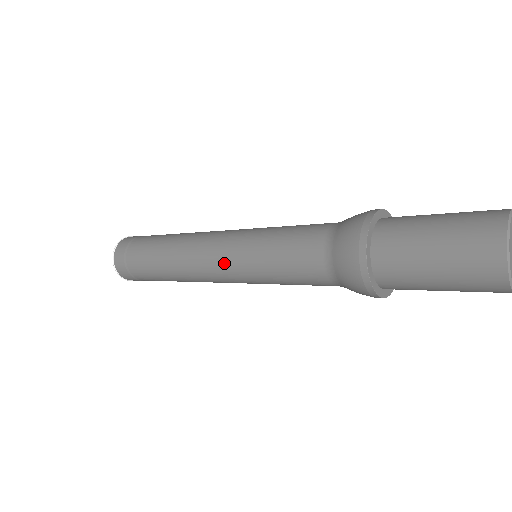
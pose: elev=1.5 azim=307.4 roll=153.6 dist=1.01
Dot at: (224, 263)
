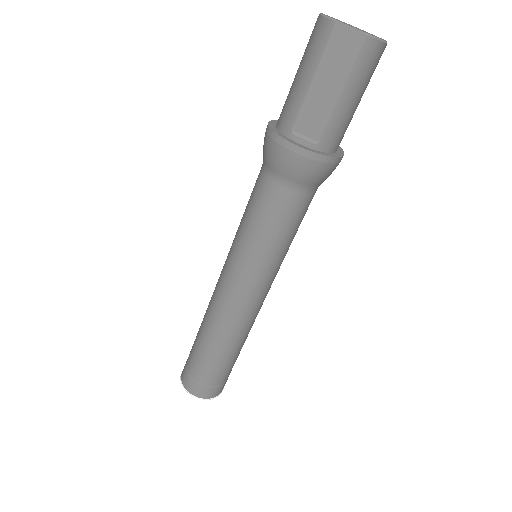
Dot at: occluded
